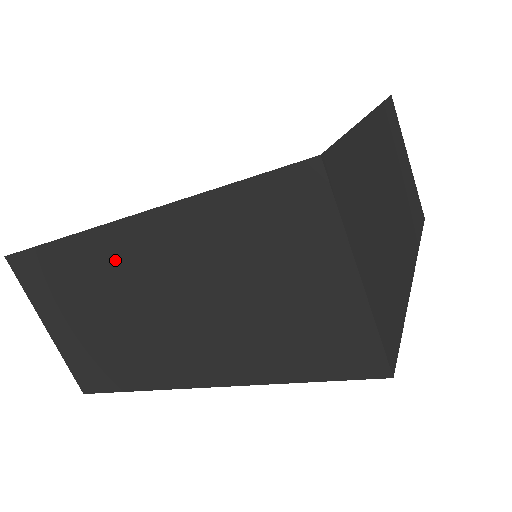
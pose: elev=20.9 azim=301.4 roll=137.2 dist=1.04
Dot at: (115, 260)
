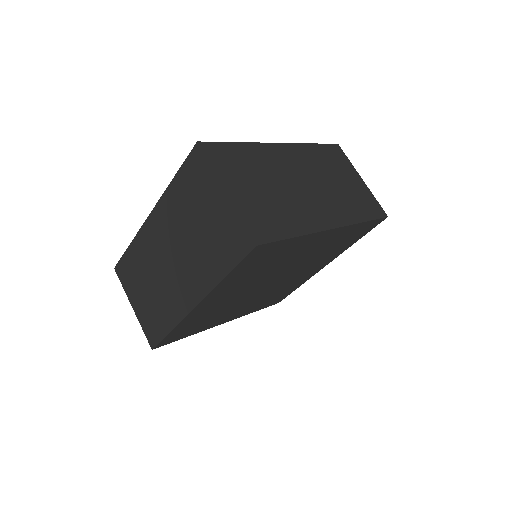
Dot at: (149, 242)
